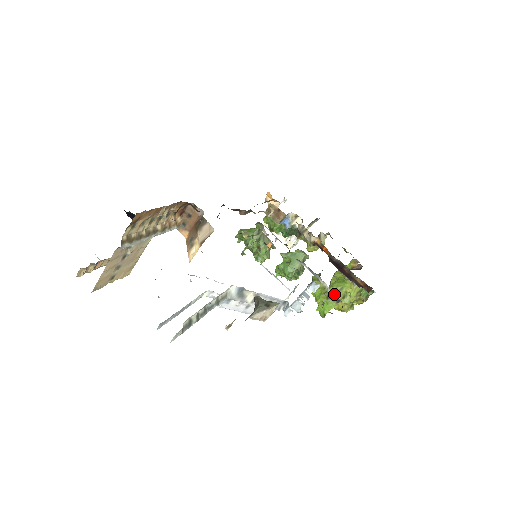
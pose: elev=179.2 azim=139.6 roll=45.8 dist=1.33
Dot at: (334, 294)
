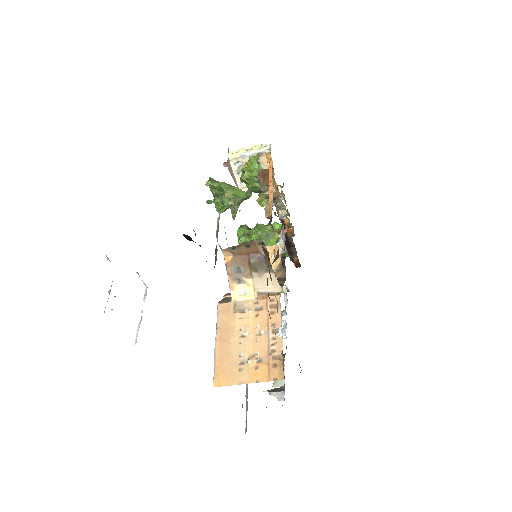
Dot at: occluded
